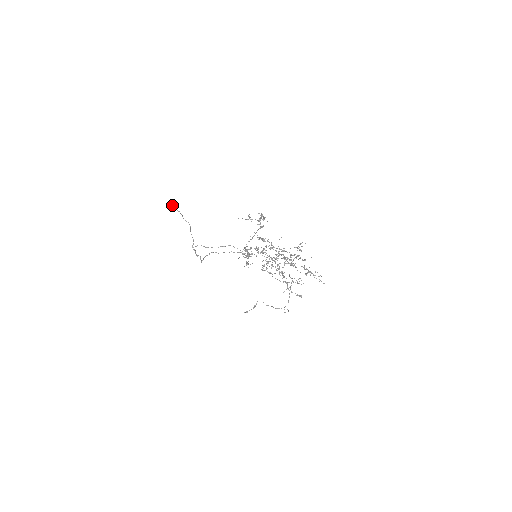
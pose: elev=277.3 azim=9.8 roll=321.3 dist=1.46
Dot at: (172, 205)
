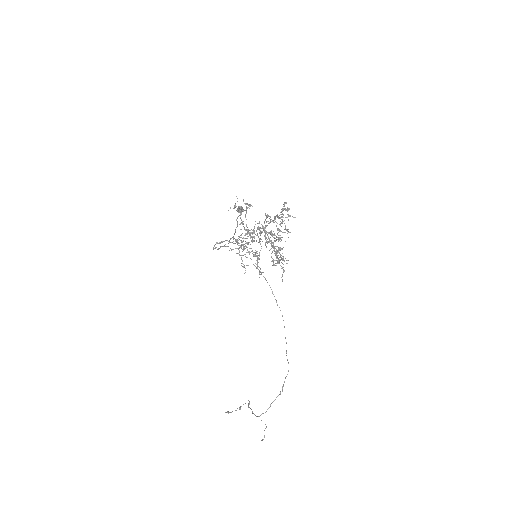
Dot at: occluded
